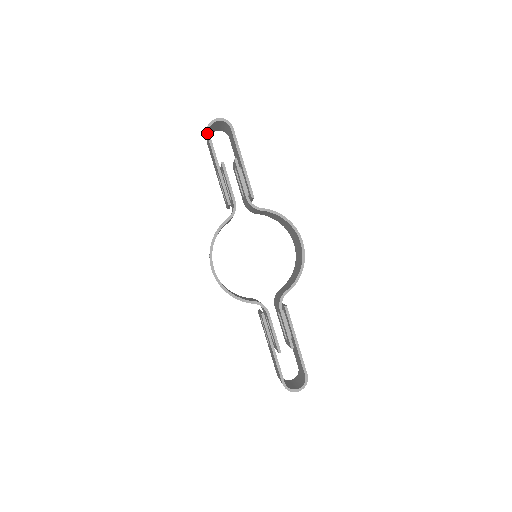
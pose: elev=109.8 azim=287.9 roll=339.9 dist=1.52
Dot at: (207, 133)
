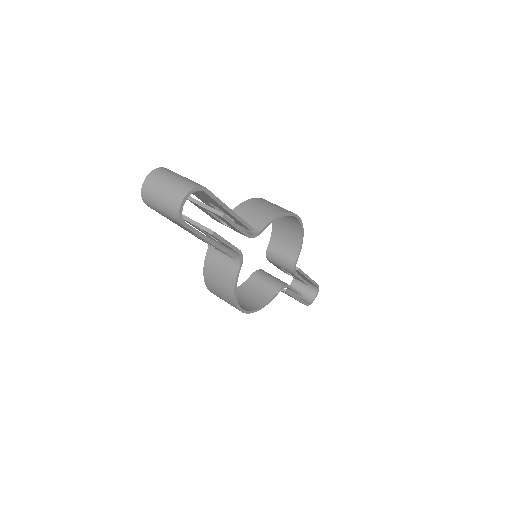
Dot at: (183, 225)
